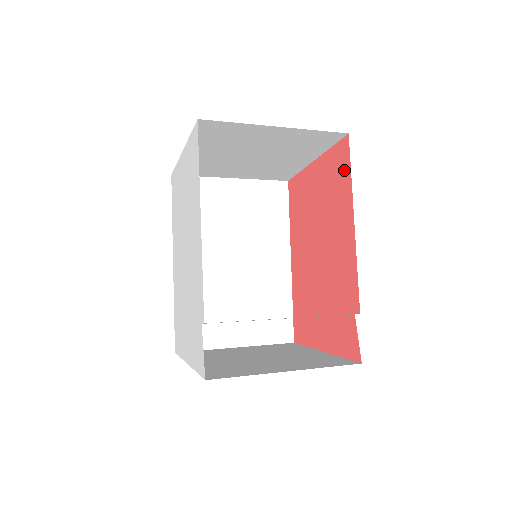
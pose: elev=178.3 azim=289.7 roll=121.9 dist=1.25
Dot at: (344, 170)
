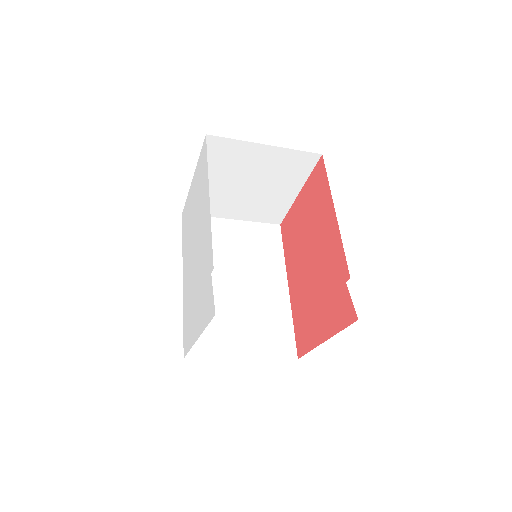
Dot at: (322, 181)
